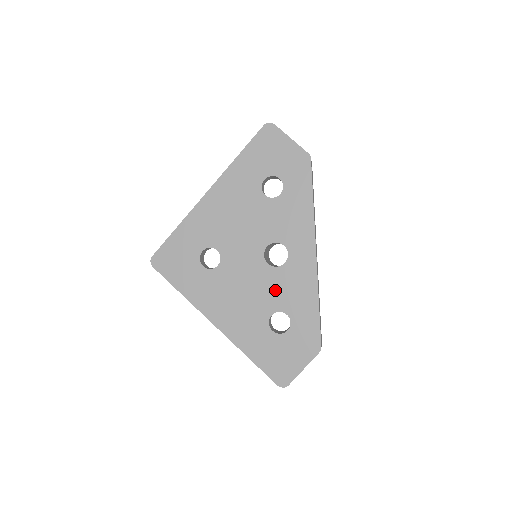
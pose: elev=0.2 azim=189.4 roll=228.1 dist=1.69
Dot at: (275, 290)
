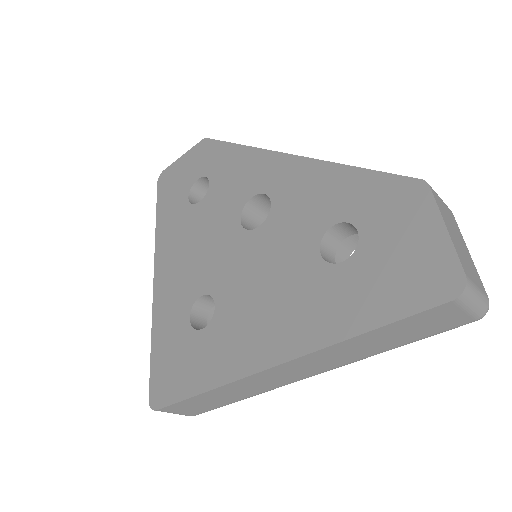
Dot at: (291, 231)
